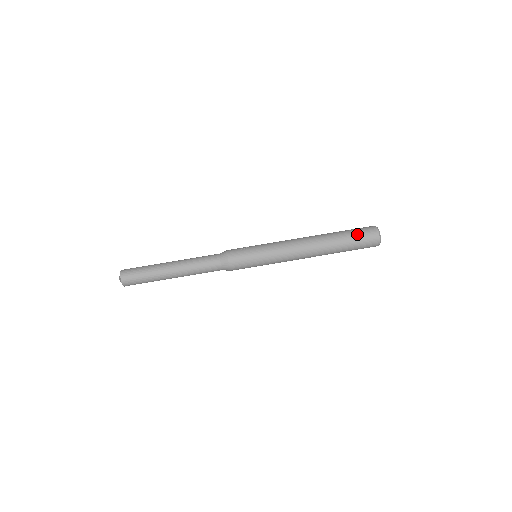
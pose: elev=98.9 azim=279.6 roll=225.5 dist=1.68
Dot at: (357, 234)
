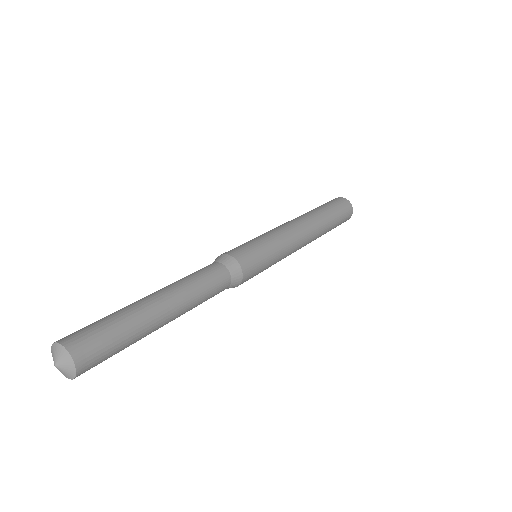
Dot at: (326, 203)
